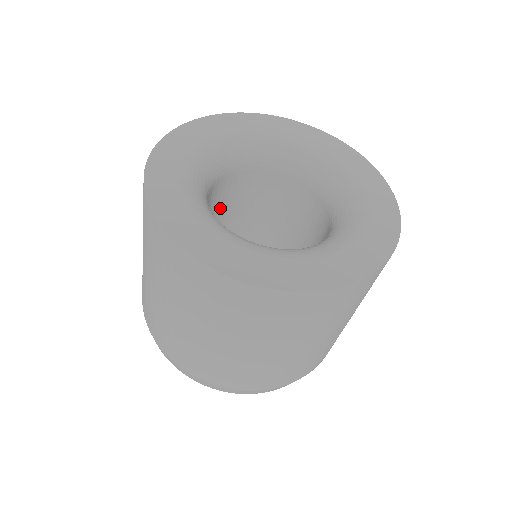
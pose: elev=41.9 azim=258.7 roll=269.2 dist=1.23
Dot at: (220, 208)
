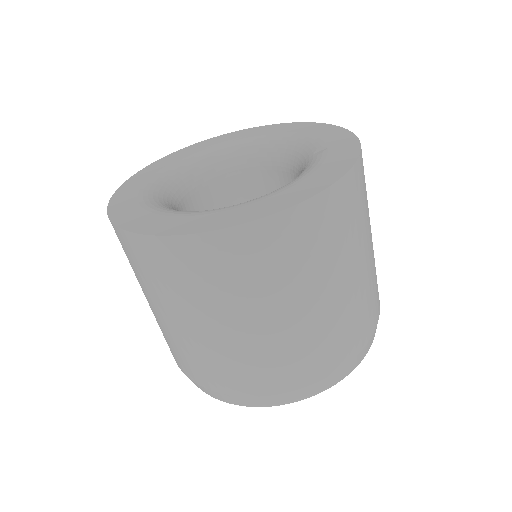
Dot at: occluded
